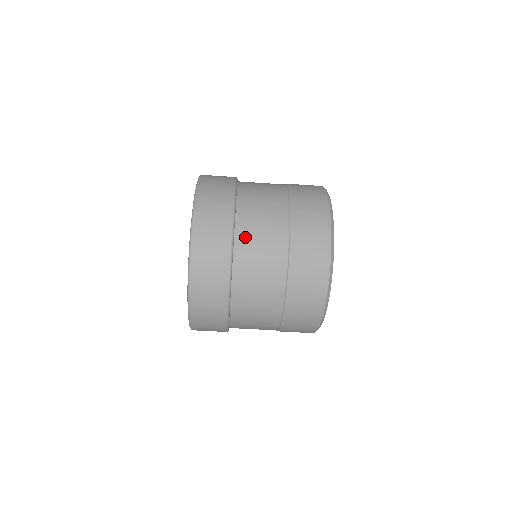
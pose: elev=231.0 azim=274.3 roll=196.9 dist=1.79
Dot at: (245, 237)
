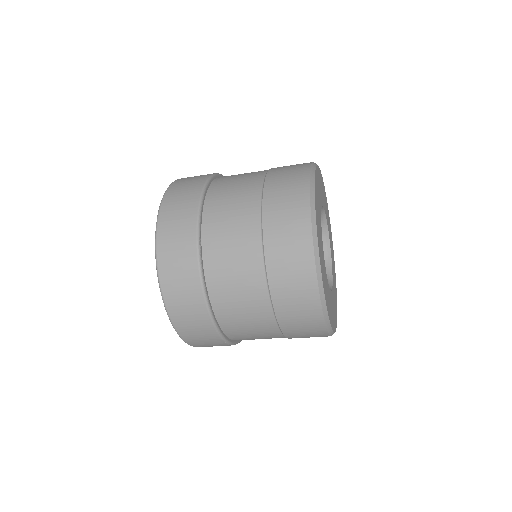
Dot at: (214, 255)
